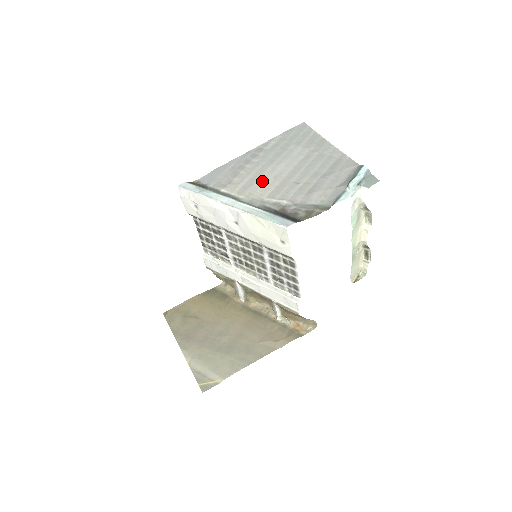
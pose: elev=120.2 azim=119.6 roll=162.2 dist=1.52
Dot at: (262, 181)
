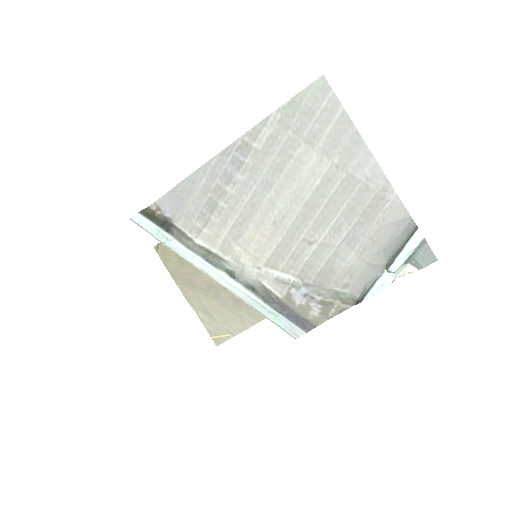
Dot at: (255, 230)
